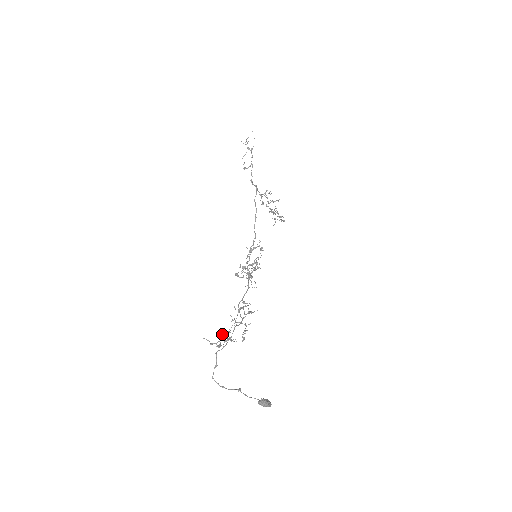
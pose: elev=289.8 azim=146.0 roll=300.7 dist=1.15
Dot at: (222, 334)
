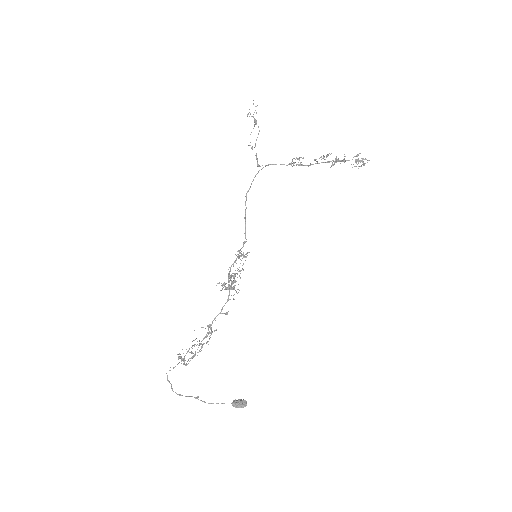
Dot at: occluded
